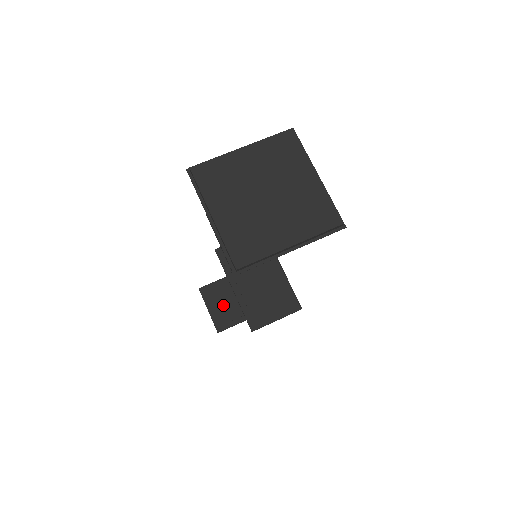
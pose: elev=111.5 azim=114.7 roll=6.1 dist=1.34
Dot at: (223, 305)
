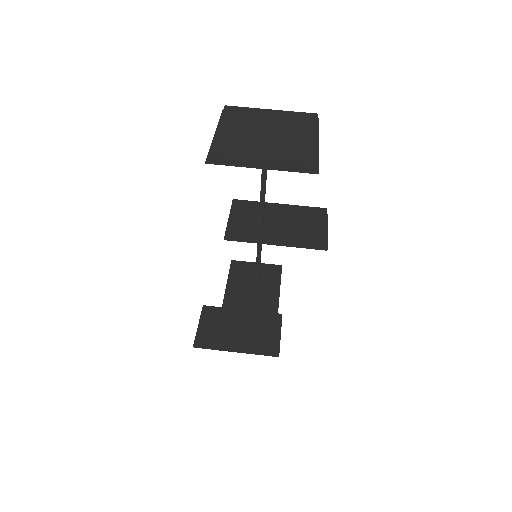
Dot at: (214, 327)
